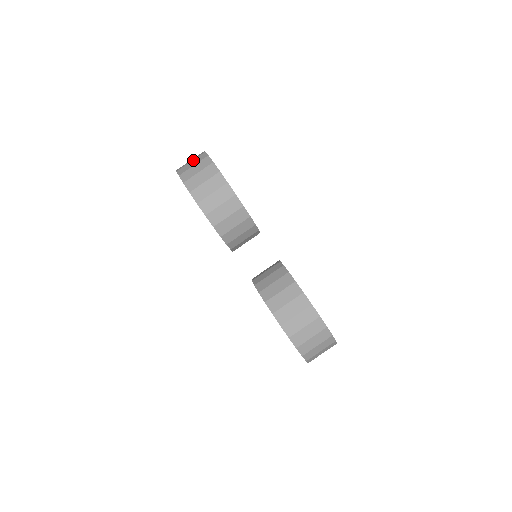
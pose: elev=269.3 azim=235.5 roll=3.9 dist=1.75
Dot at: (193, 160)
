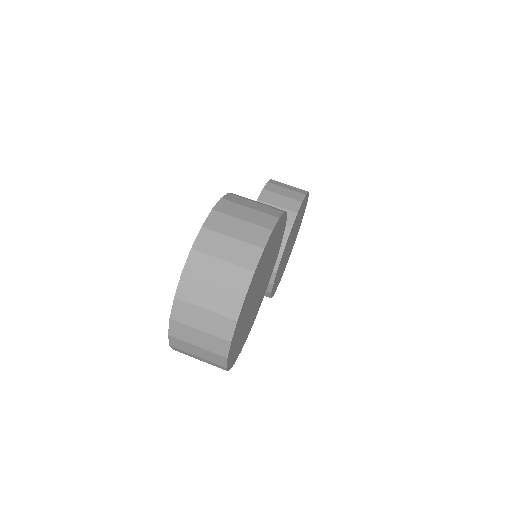
Dot at: occluded
